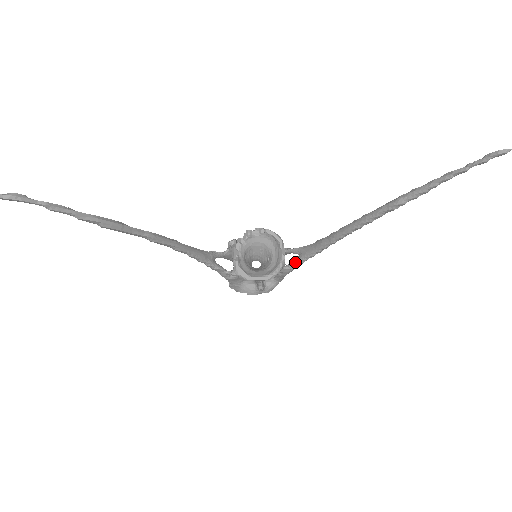
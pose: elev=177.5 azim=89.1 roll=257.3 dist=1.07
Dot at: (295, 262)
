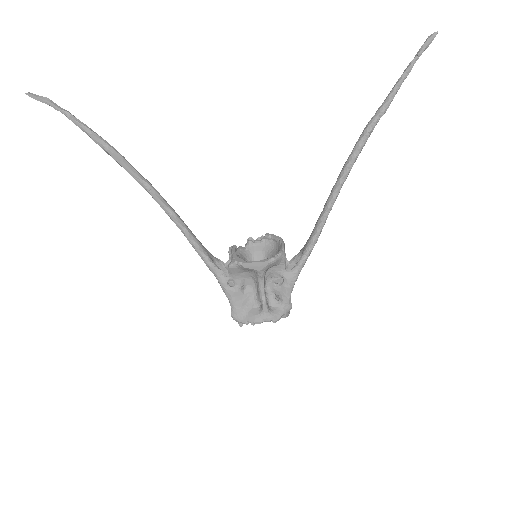
Dot at: (298, 261)
